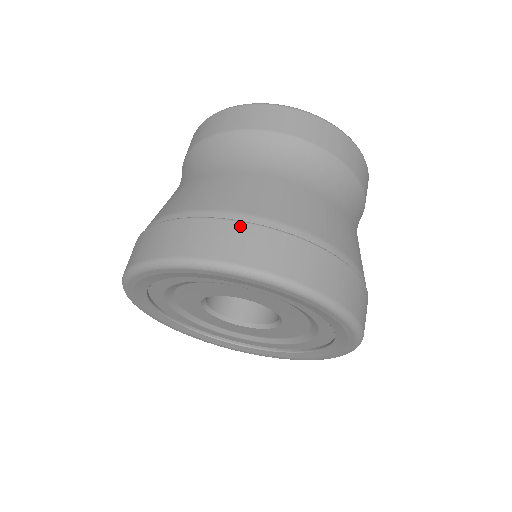
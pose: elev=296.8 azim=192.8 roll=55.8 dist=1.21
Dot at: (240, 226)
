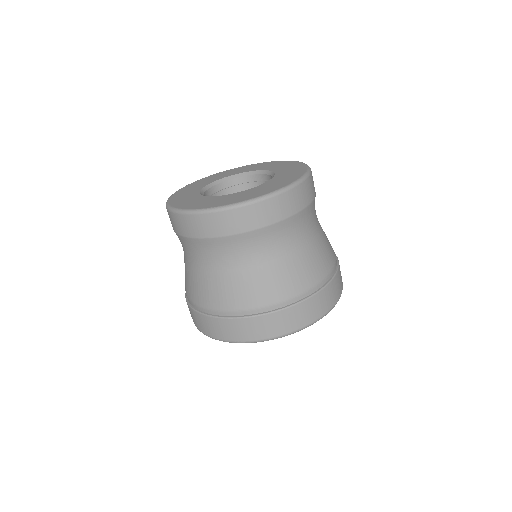
Dot at: (330, 286)
